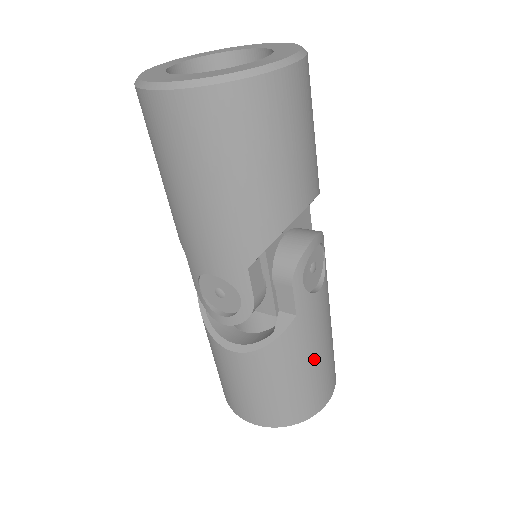
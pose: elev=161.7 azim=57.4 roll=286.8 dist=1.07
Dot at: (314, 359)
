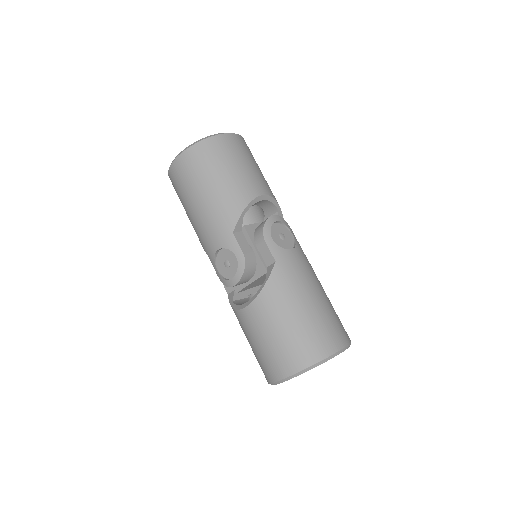
Dot at: (306, 301)
